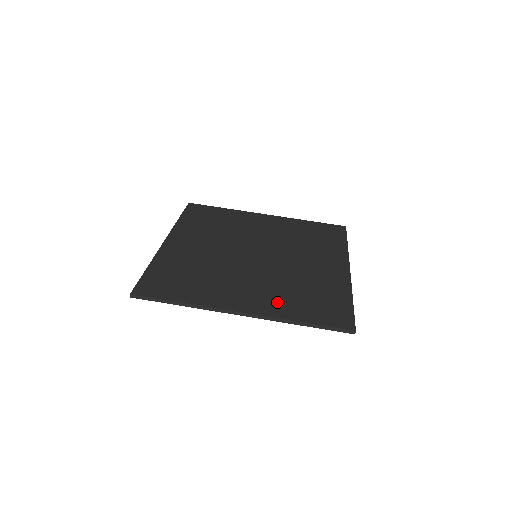
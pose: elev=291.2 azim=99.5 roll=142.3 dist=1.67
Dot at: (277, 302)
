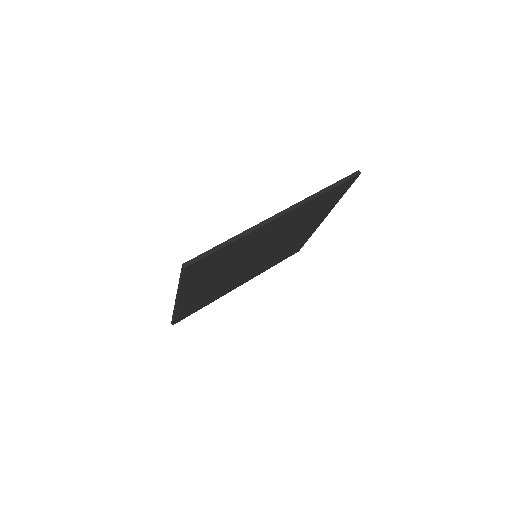
Dot at: occluded
